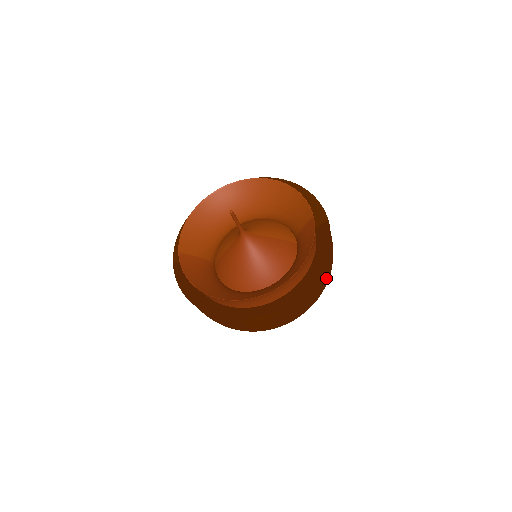
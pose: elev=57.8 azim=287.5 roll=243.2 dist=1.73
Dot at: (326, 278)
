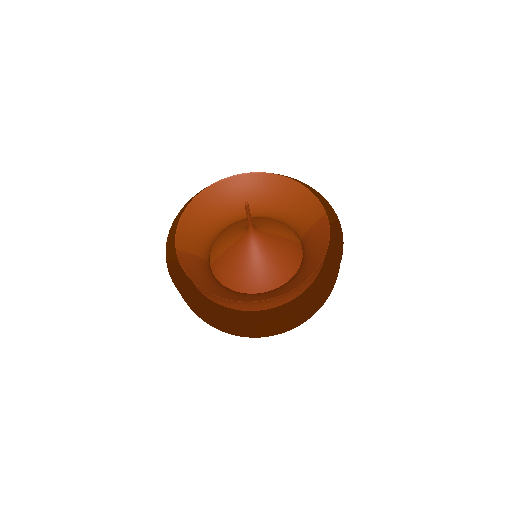
Dot at: occluded
